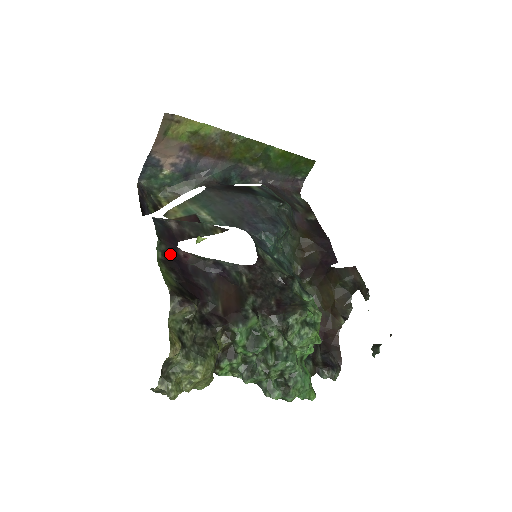
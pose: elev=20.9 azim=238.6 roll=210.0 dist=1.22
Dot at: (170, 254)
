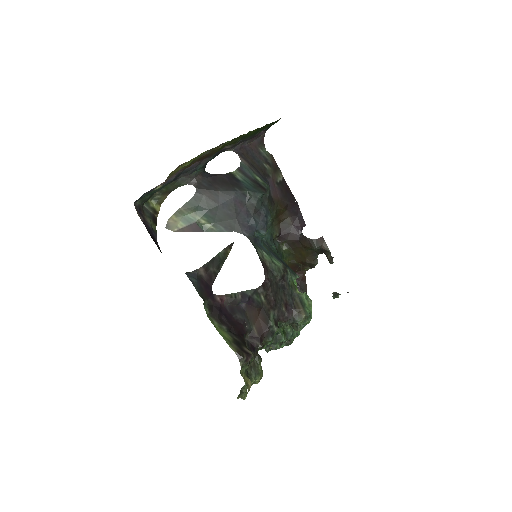
Dot at: (212, 305)
